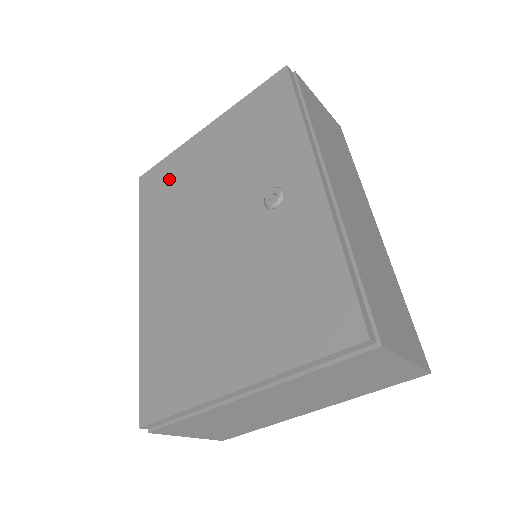
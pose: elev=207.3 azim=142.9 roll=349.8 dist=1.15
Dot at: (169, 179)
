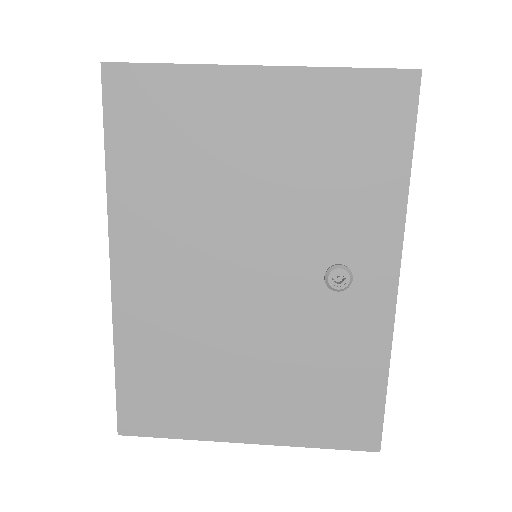
Dot at: (173, 121)
